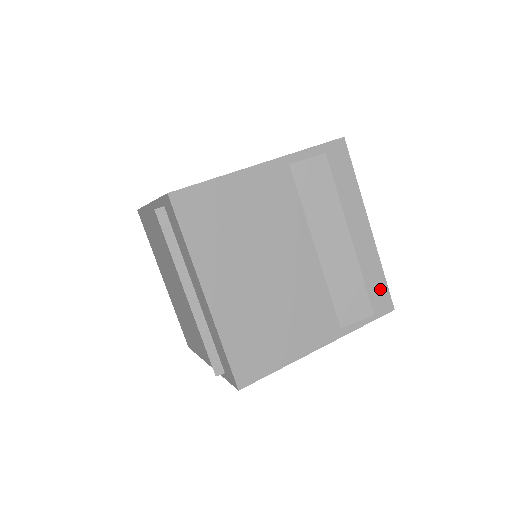
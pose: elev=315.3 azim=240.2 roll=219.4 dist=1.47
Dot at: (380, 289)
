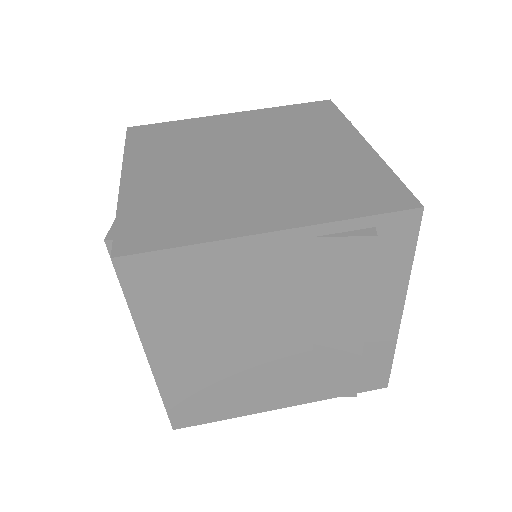
Dot at: (380, 370)
